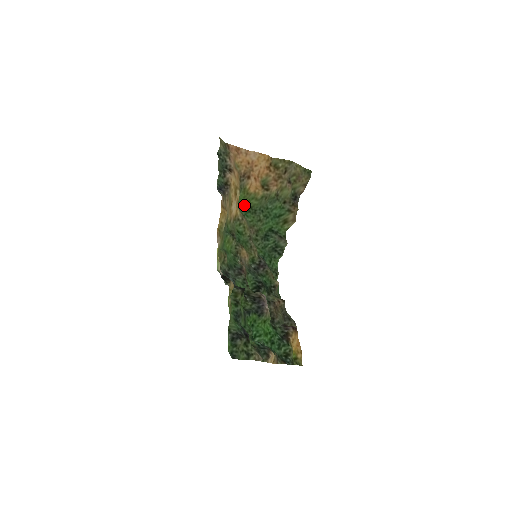
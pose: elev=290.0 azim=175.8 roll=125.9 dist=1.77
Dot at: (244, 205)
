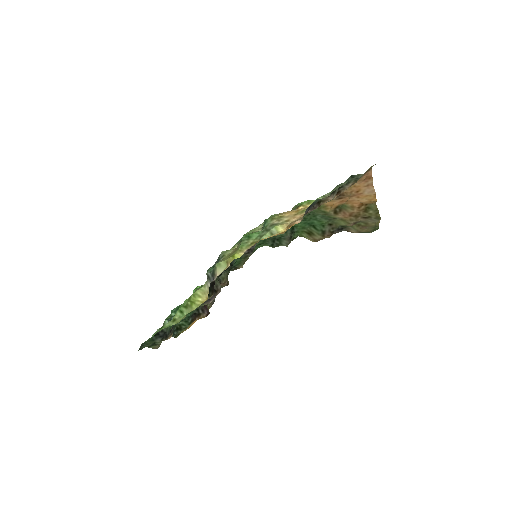
Dot at: occluded
